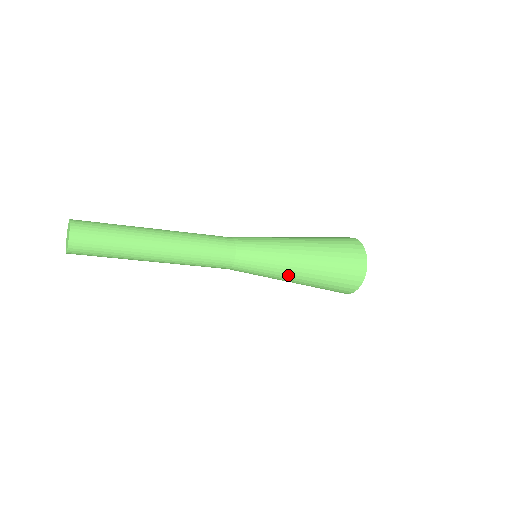
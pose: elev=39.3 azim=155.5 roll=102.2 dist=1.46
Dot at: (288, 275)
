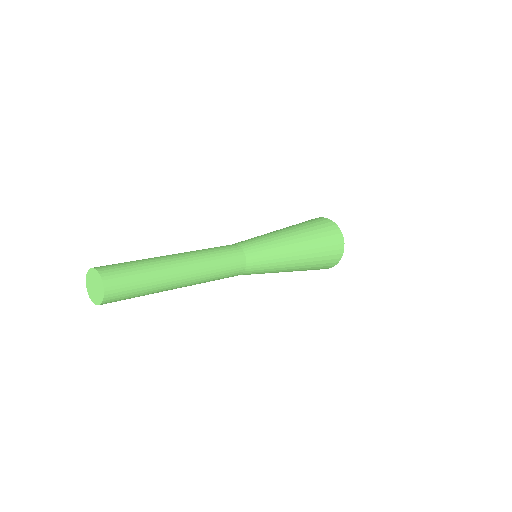
Dot at: (291, 258)
